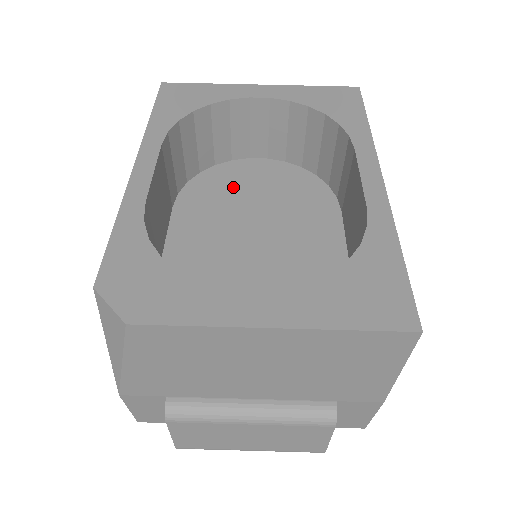
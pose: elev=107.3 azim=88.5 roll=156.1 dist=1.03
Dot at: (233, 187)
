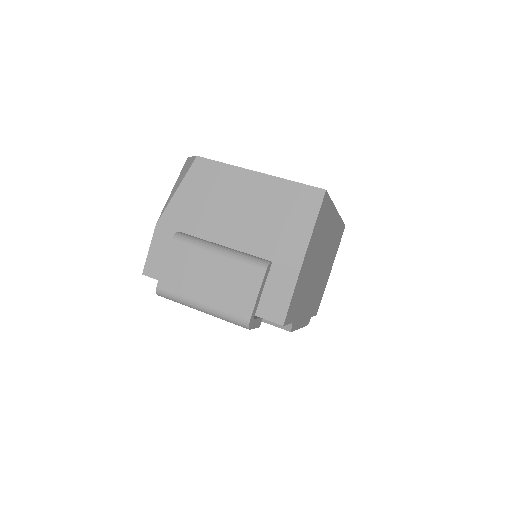
Dot at: occluded
